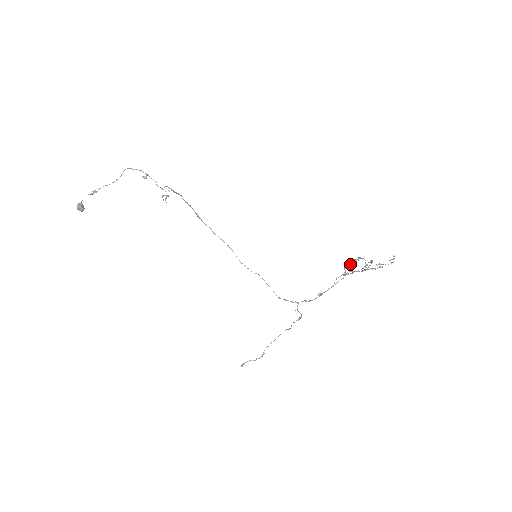
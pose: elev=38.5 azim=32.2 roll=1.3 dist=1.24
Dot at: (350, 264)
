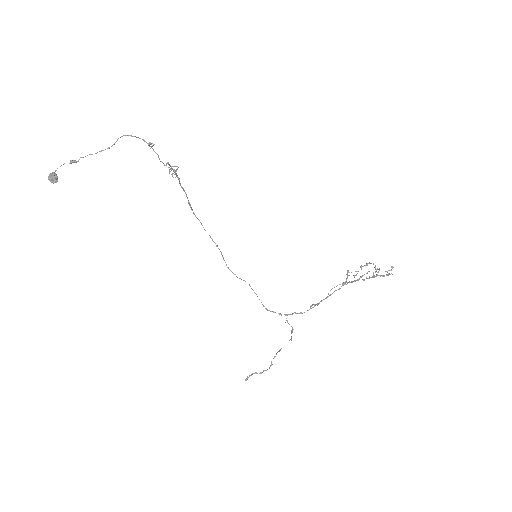
Dot at: occluded
